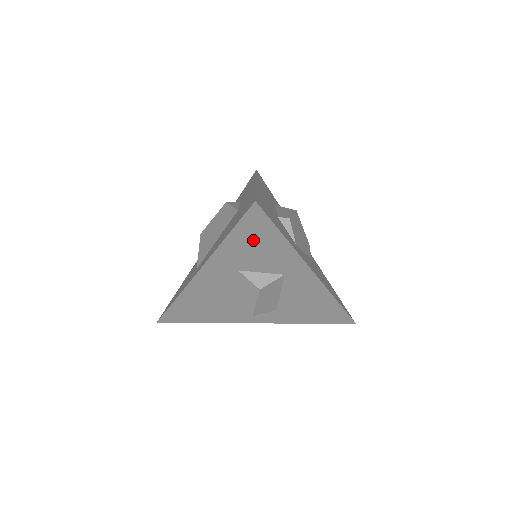
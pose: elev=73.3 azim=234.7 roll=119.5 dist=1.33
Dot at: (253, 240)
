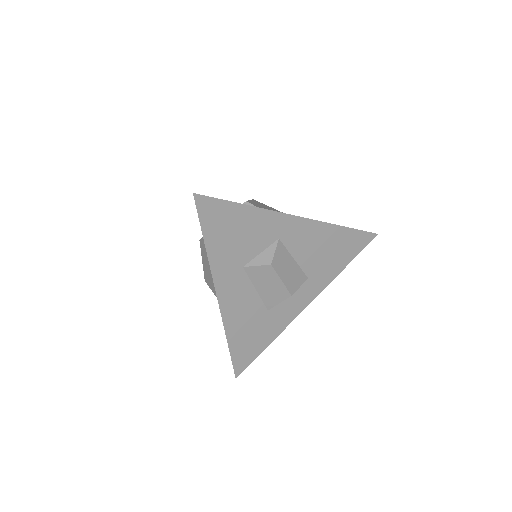
Dot at: (225, 229)
